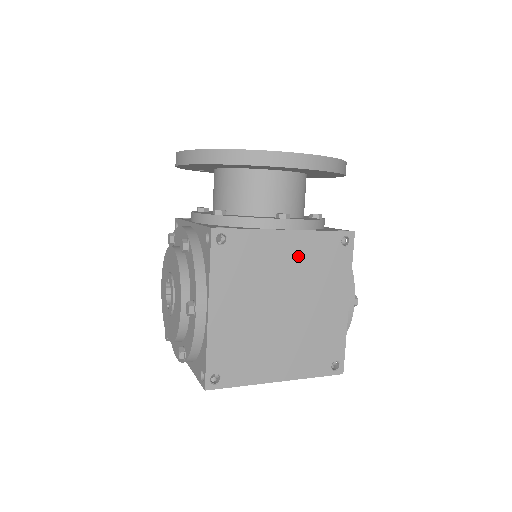
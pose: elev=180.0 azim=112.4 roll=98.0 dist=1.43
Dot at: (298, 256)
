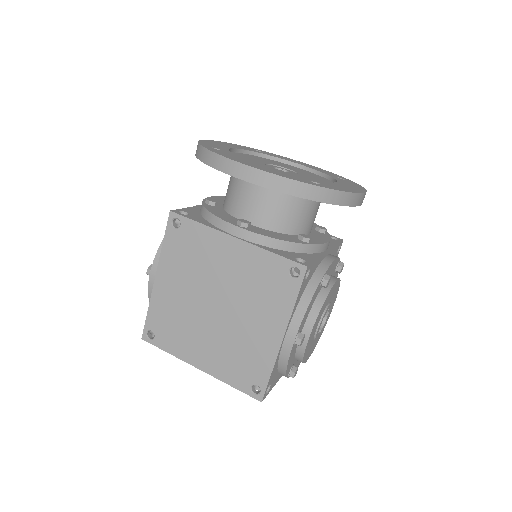
Dot at: (240, 266)
